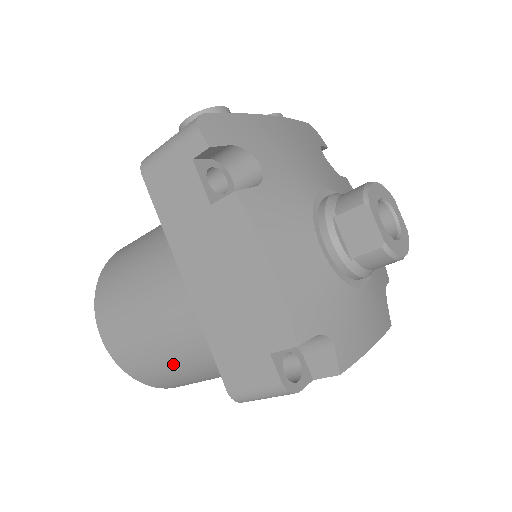
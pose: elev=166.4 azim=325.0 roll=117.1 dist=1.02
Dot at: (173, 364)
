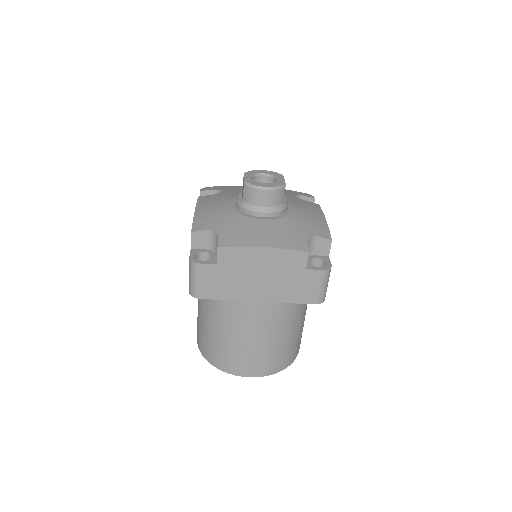
Dot at: (206, 323)
